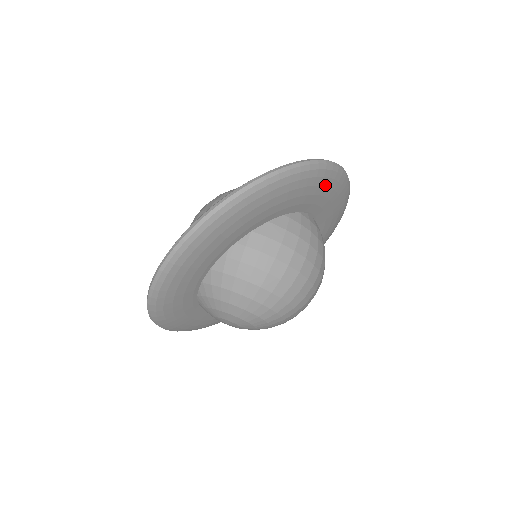
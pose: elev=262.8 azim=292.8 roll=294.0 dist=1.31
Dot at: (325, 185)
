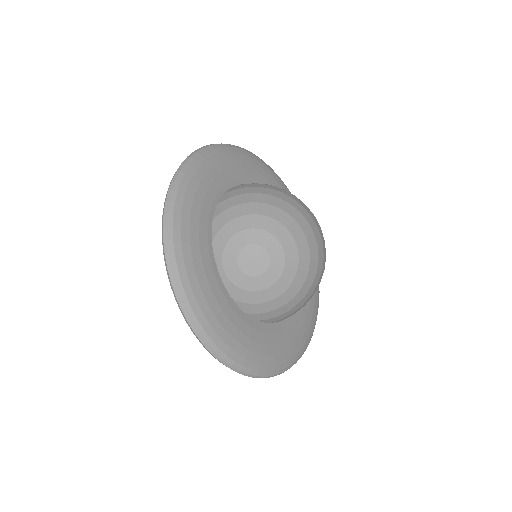
Dot at: (284, 189)
